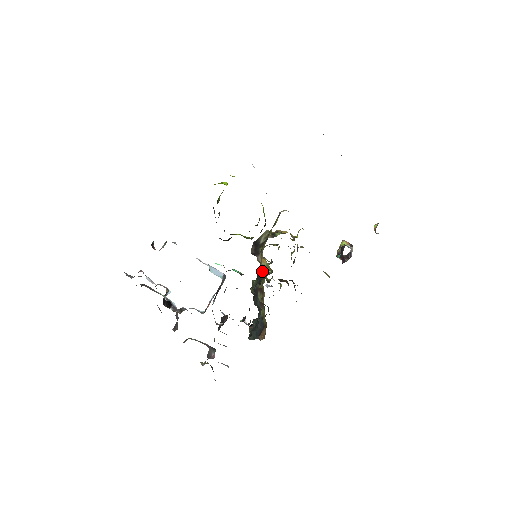
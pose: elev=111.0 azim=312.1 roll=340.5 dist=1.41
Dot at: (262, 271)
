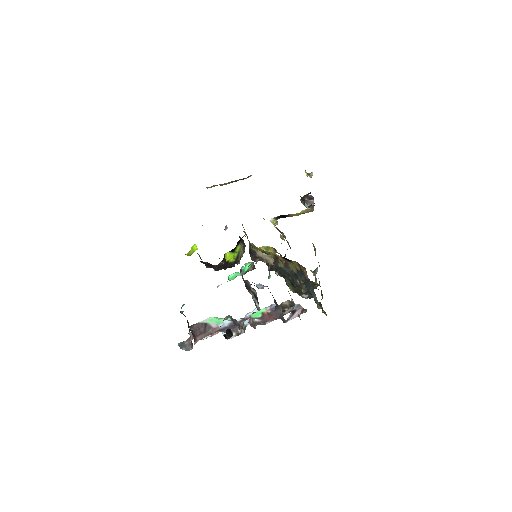
Dot at: occluded
